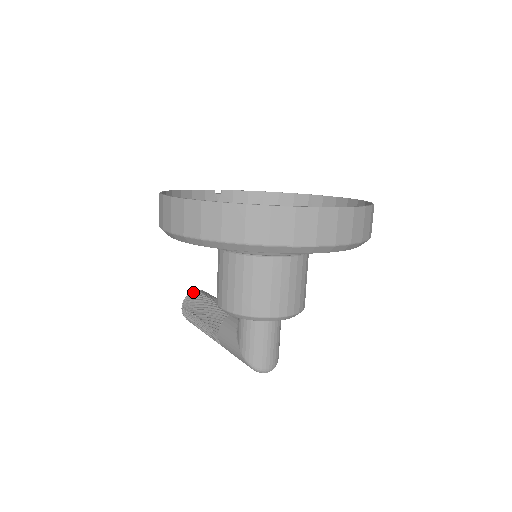
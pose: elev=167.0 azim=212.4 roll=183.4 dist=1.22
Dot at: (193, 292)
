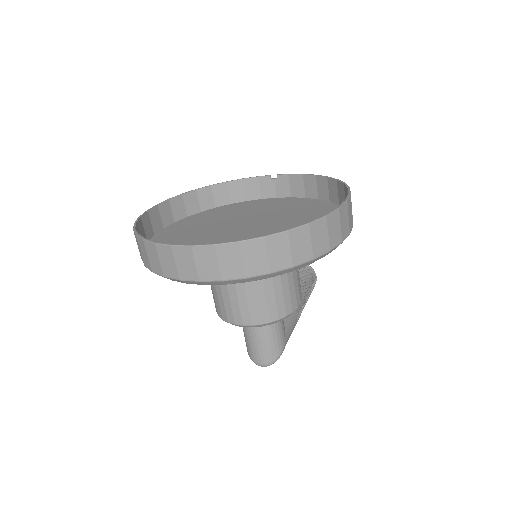
Dot at: occluded
